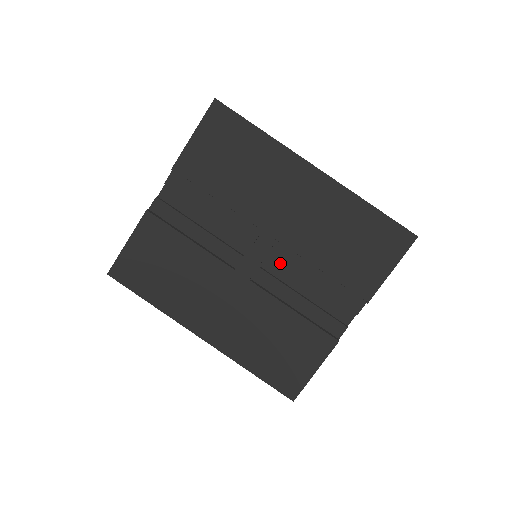
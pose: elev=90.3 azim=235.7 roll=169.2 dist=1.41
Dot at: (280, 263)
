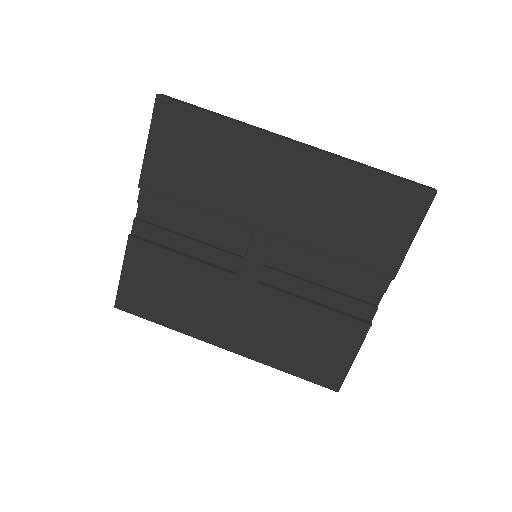
Dot at: (285, 256)
